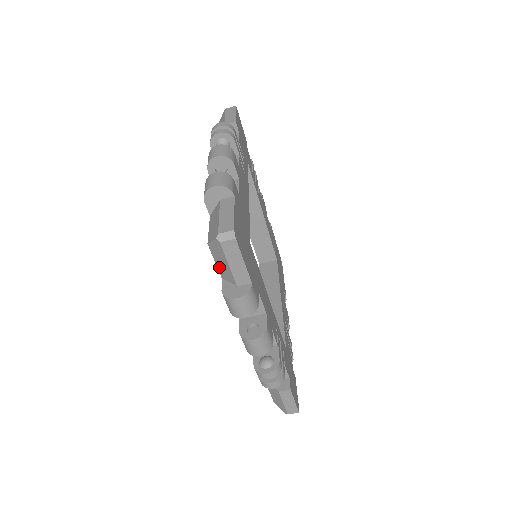
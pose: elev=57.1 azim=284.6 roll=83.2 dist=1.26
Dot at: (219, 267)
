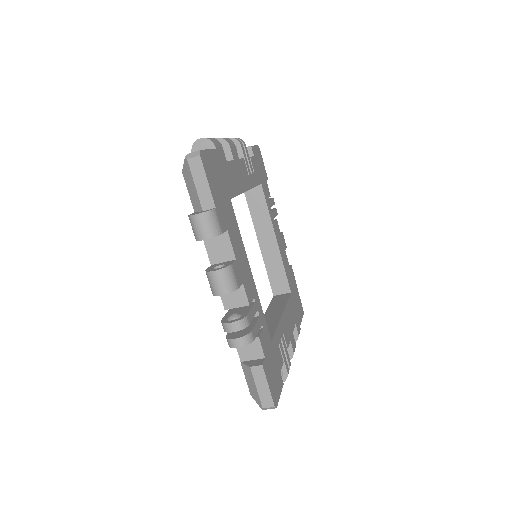
Dot at: (191, 197)
